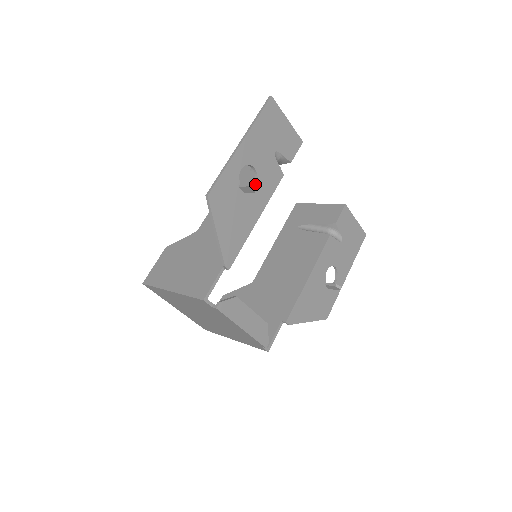
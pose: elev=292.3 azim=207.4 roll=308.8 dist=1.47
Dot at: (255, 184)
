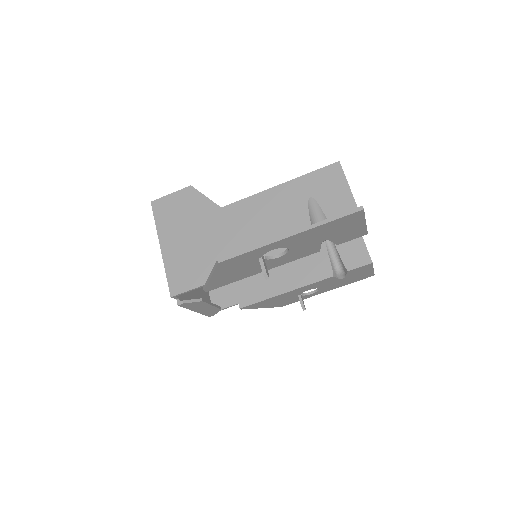
Dot at: (280, 255)
